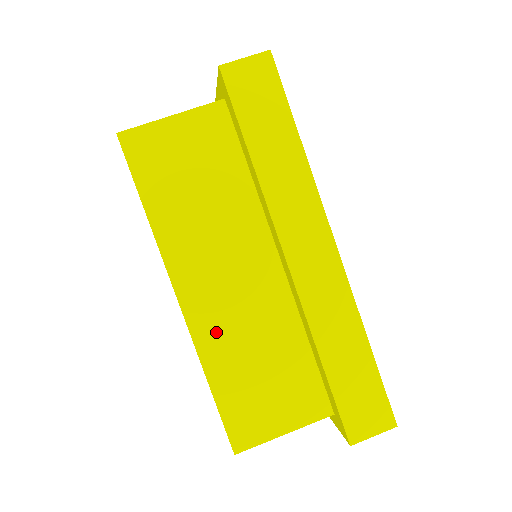
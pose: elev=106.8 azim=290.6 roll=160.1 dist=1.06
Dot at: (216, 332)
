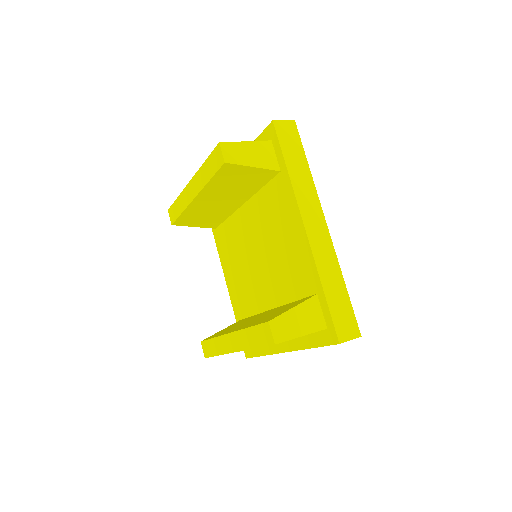
Dot at: occluded
